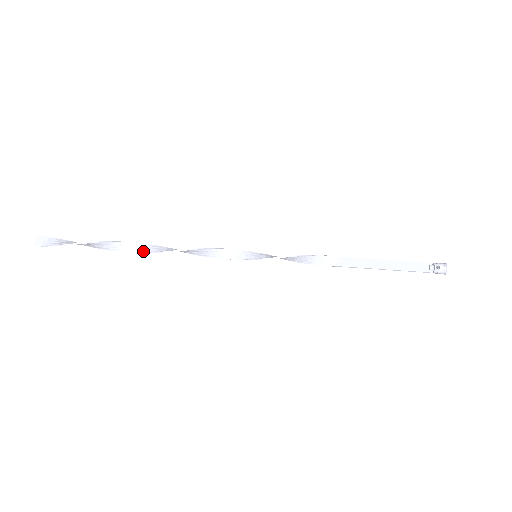
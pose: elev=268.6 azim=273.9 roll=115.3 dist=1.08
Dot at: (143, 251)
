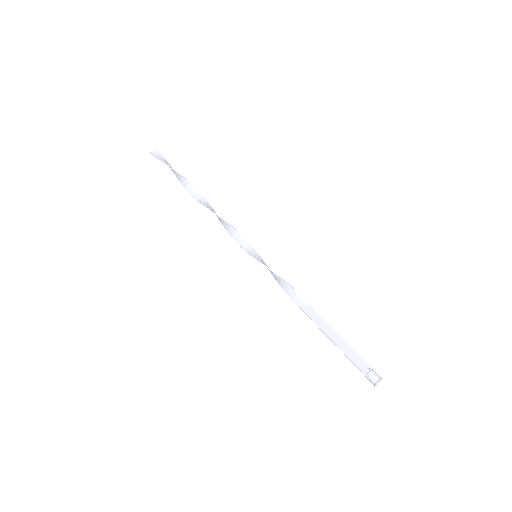
Dot at: (197, 199)
